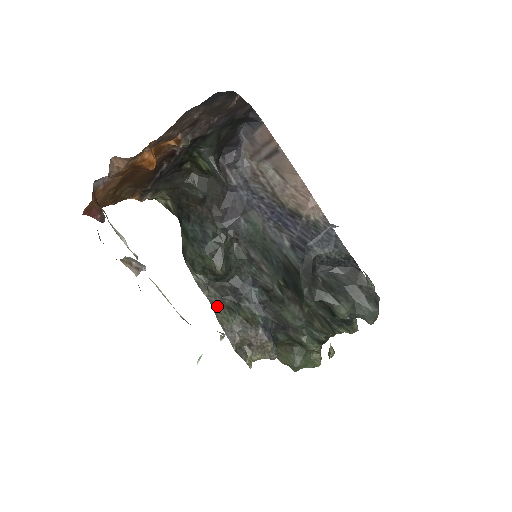
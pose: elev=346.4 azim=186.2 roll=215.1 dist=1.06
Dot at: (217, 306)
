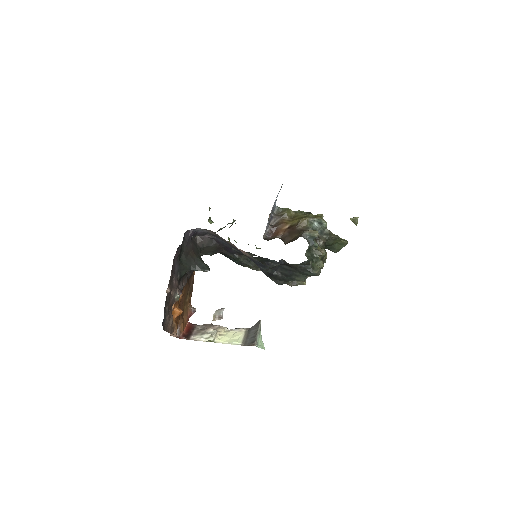
Dot at: occluded
